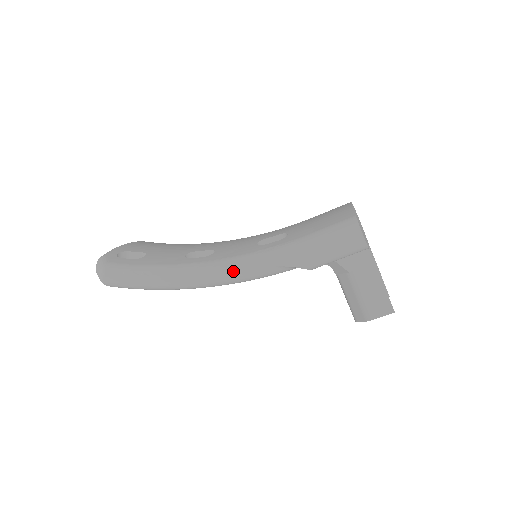
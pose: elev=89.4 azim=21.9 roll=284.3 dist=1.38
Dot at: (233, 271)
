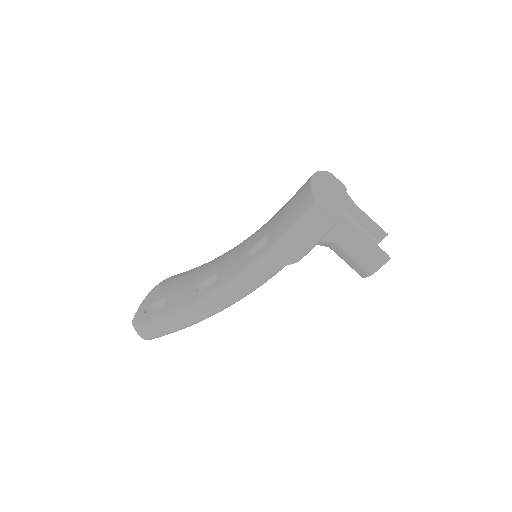
Dot at: (238, 290)
